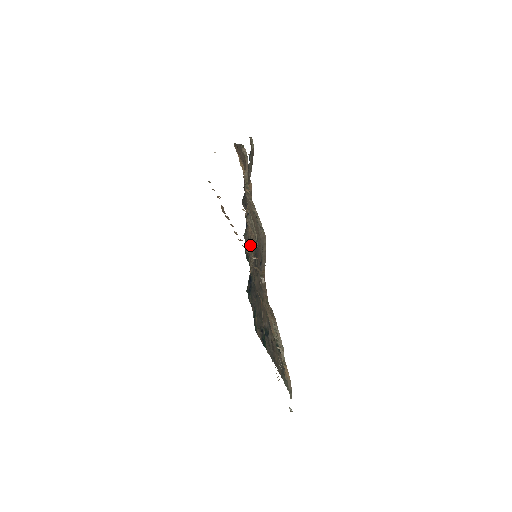
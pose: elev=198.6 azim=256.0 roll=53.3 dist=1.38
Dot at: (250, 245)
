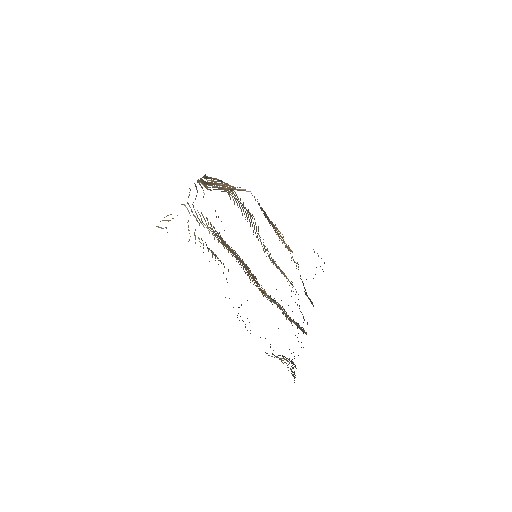
Dot at: occluded
